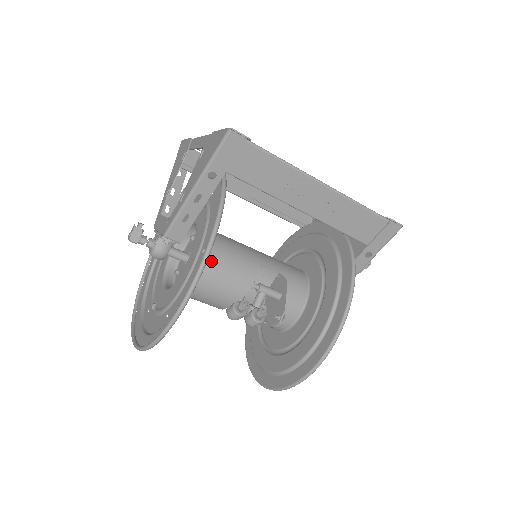
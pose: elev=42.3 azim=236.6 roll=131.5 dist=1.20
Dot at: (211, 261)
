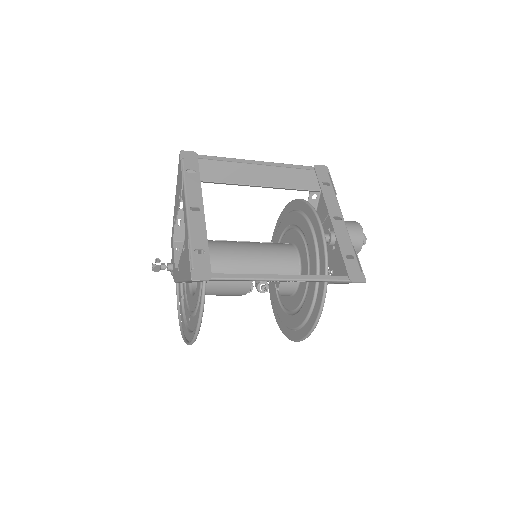
Dot at: (213, 287)
